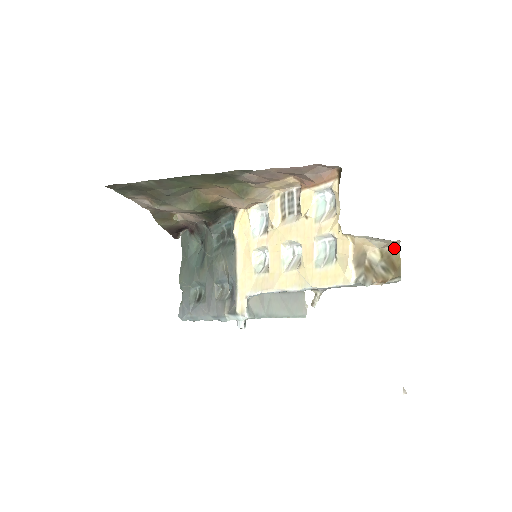
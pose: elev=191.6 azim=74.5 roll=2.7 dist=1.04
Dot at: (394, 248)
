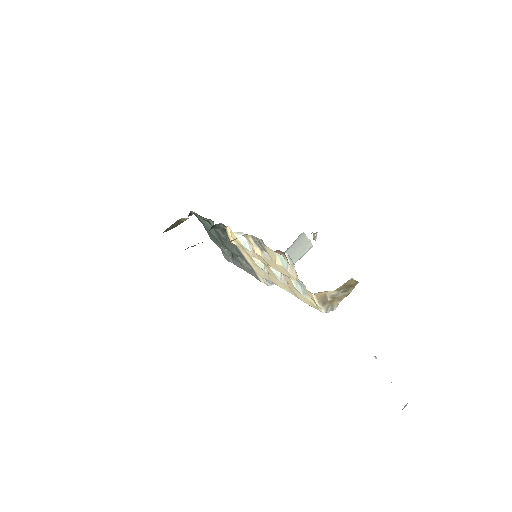
Dot at: (346, 282)
